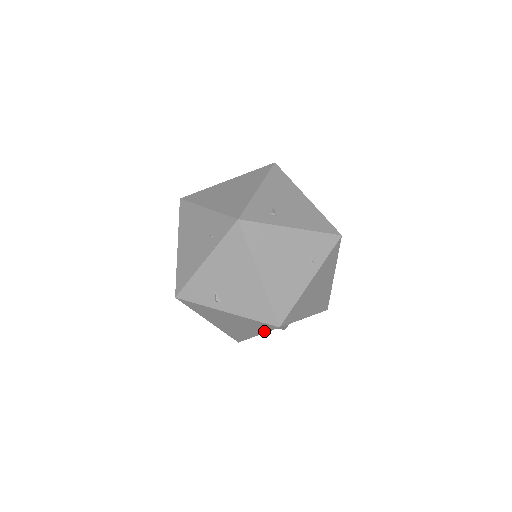
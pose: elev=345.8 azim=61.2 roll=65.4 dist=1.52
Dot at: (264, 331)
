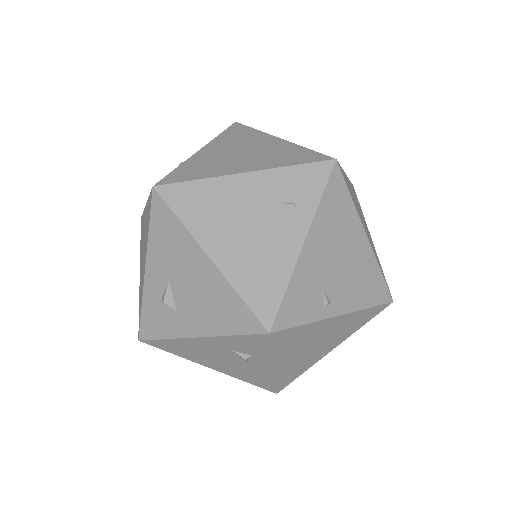
Dot at: (358, 328)
